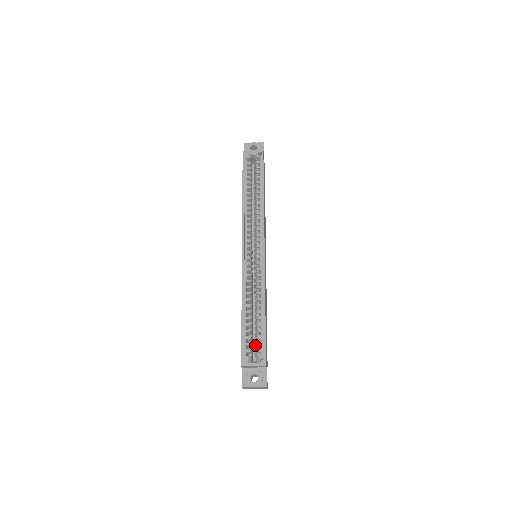
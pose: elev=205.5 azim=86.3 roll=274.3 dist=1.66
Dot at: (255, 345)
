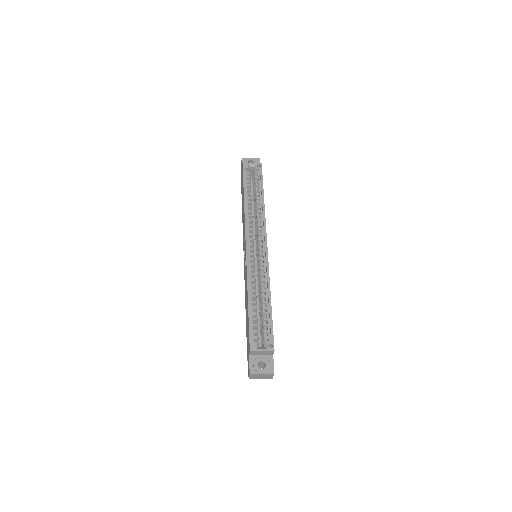
Dot at: (259, 336)
